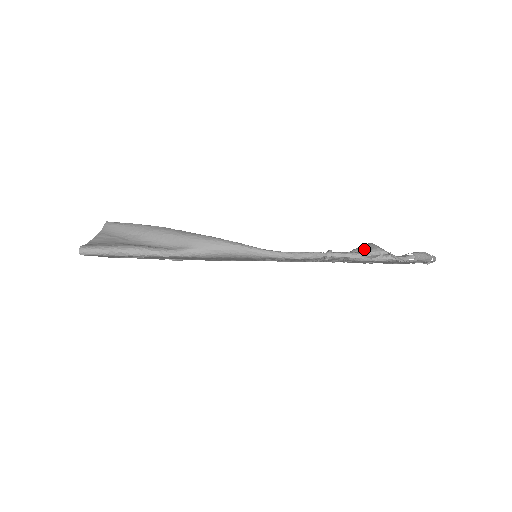
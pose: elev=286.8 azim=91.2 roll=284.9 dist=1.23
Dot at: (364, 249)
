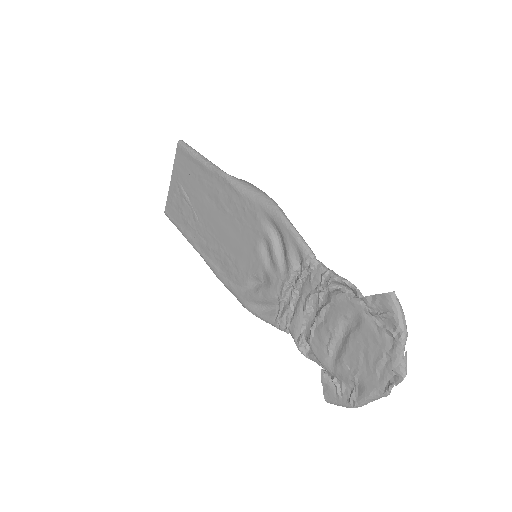
Dot at: (348, 293)
